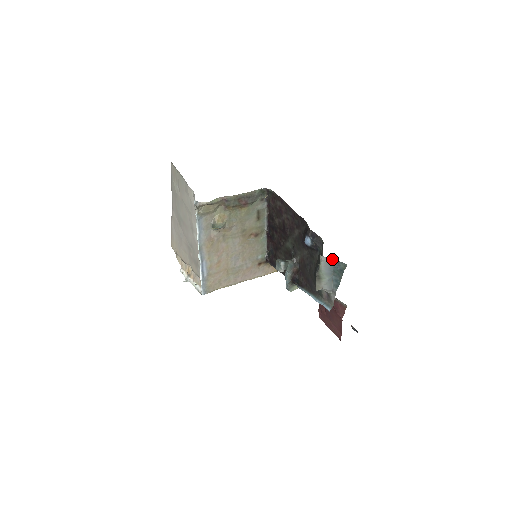
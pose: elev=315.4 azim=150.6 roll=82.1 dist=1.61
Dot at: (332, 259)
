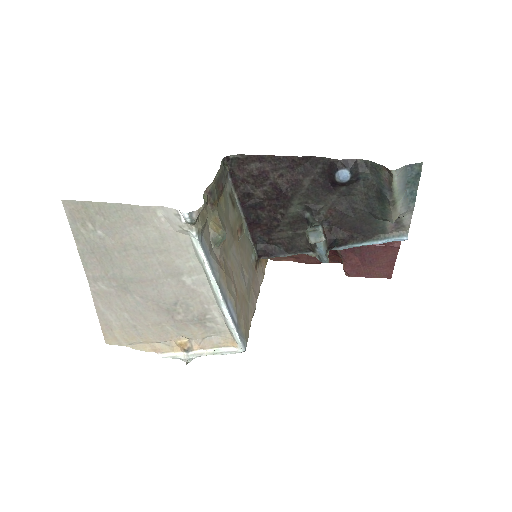
Dot at: (404, 167)
